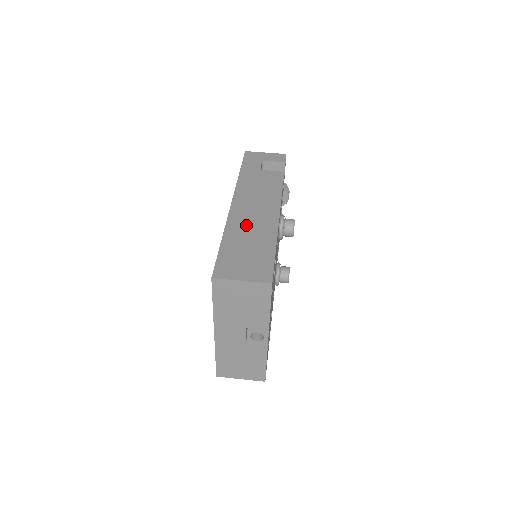
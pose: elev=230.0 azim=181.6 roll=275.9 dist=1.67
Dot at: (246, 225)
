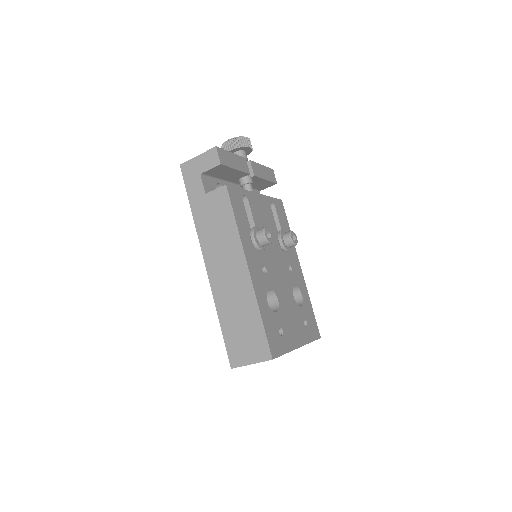
Dot at: (228, 292)
